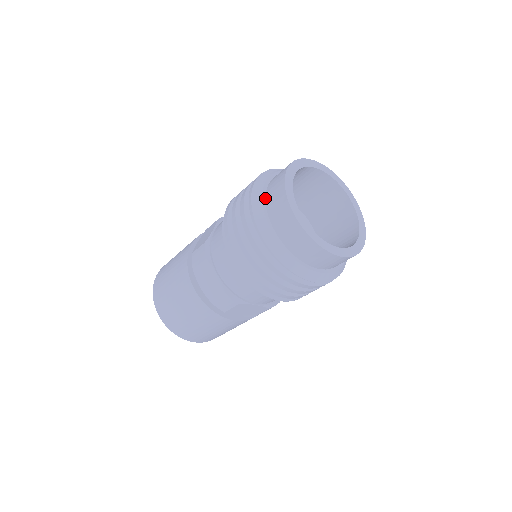
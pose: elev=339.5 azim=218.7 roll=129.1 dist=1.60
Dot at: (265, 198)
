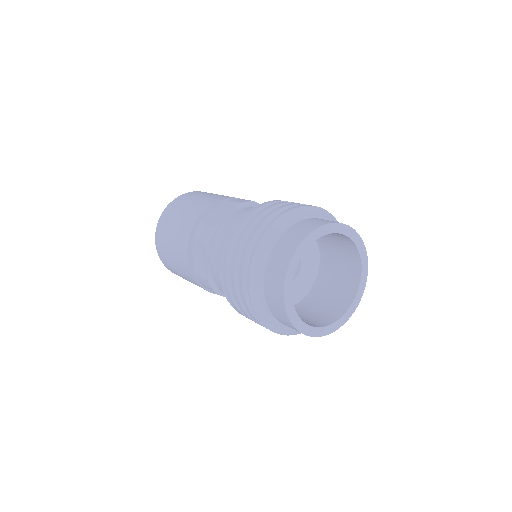
Dot at: (274, 246)
